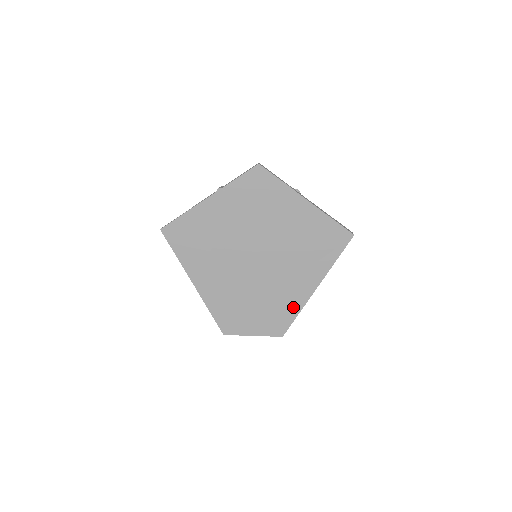
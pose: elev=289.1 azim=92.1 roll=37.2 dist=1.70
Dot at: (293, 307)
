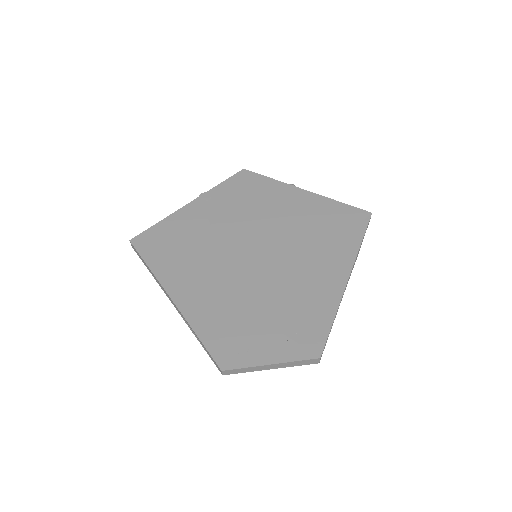
Dot at: (323, 308)
